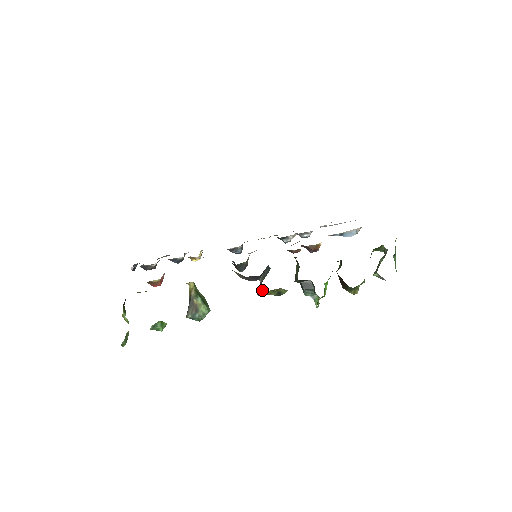
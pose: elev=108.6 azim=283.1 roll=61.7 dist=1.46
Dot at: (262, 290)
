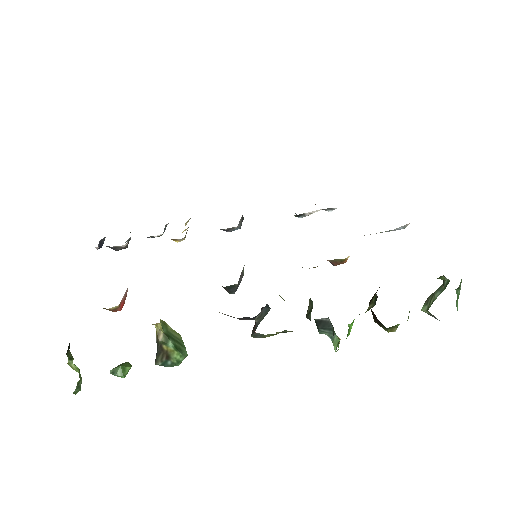
Dot at: (258, 333)
